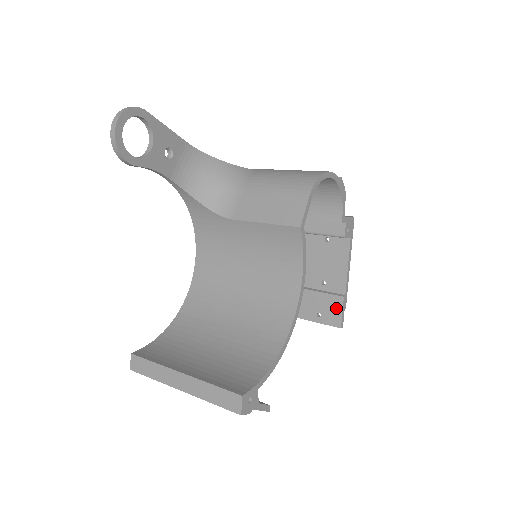
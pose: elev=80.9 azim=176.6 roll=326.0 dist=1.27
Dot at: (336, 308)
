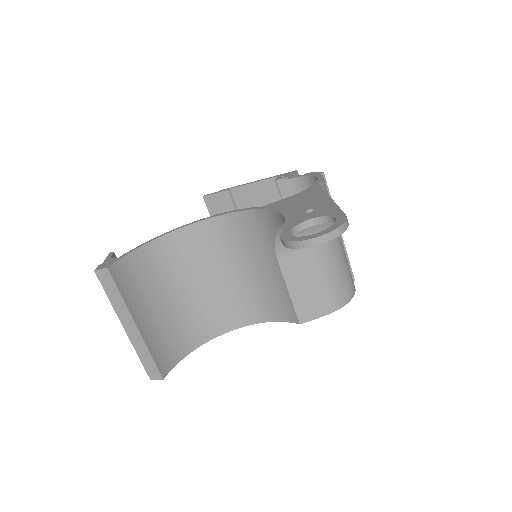
Dot at: occluded
